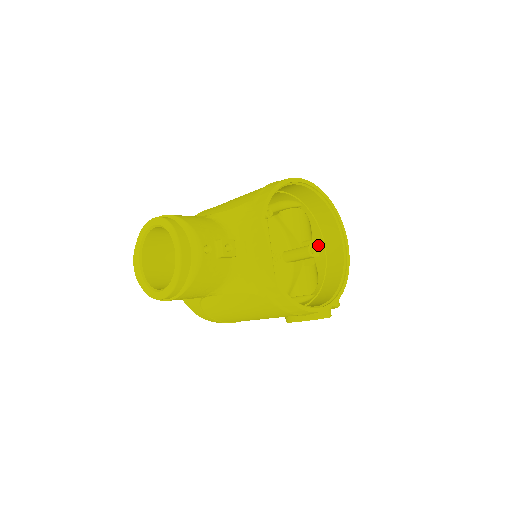
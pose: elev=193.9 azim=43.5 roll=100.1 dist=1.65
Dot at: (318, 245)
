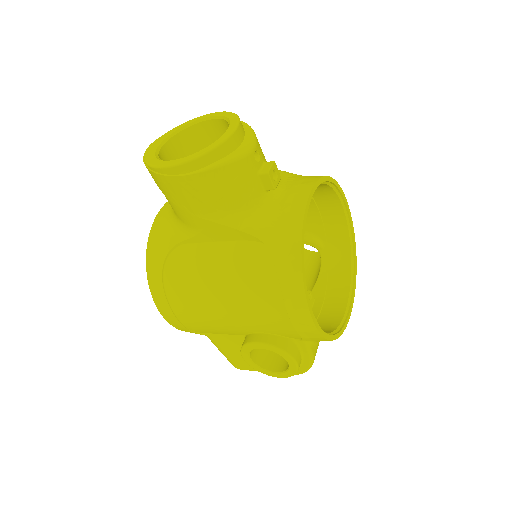
Dot at: (316, 299)
